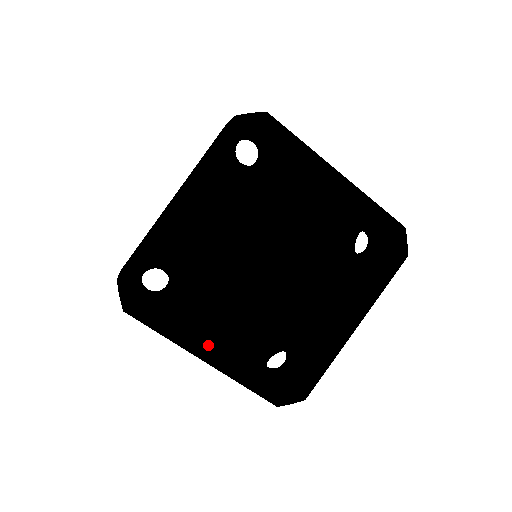
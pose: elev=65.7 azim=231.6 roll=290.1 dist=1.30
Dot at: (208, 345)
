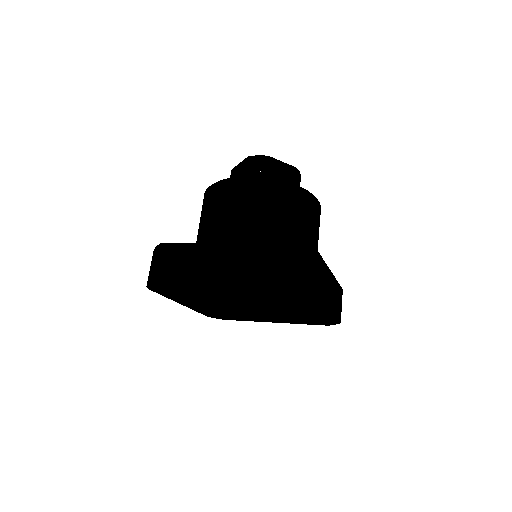
Dot at: (187, 304)
